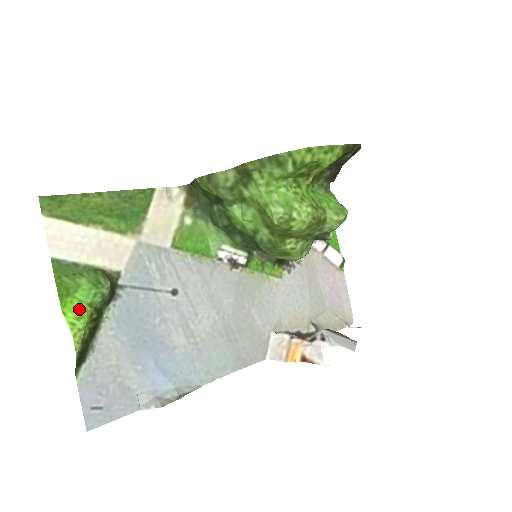
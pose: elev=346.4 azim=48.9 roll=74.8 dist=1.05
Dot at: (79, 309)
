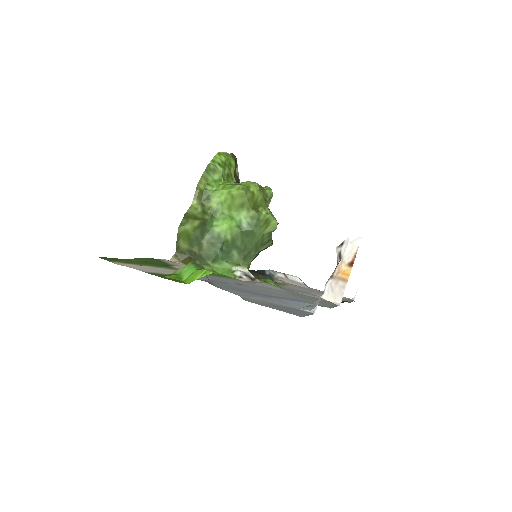
Dot at: (197, 272)
